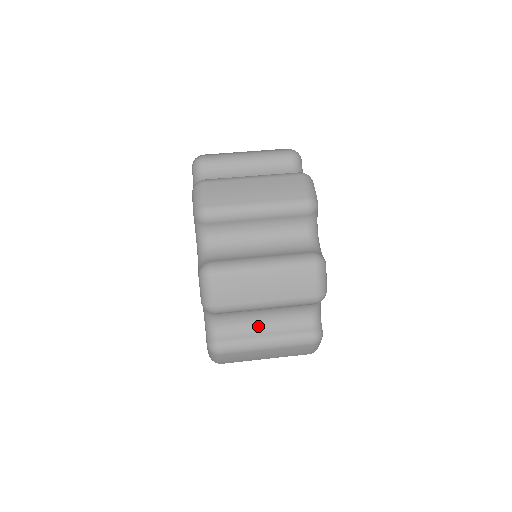
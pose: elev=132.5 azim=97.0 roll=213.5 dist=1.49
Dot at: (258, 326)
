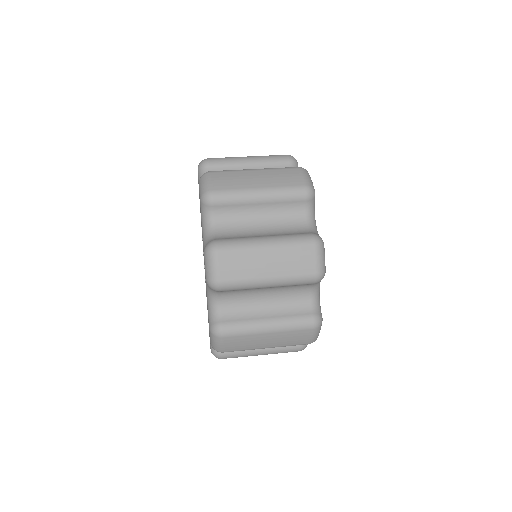
Dot at: (260, 309)
